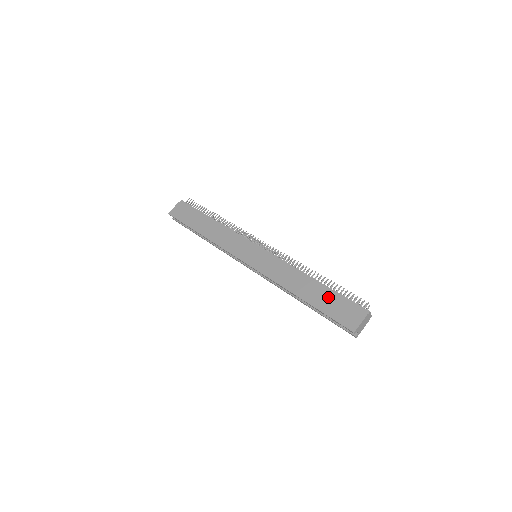
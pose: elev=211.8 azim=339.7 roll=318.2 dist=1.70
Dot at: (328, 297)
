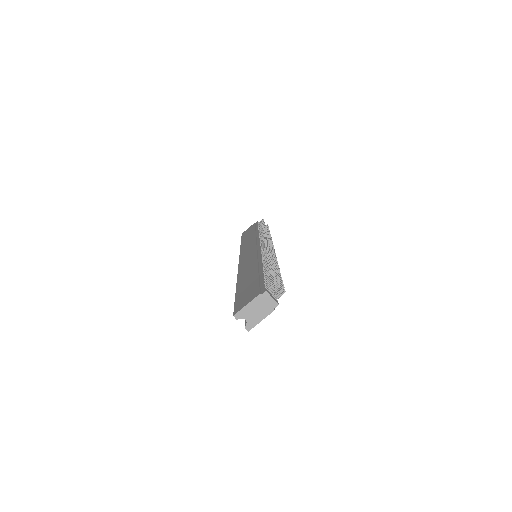
Dot at: (252, 280)
